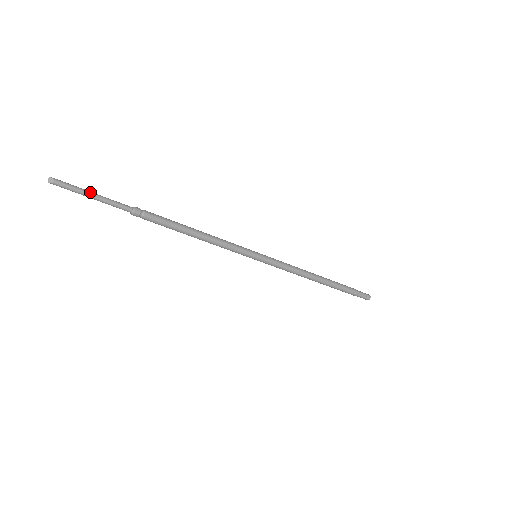
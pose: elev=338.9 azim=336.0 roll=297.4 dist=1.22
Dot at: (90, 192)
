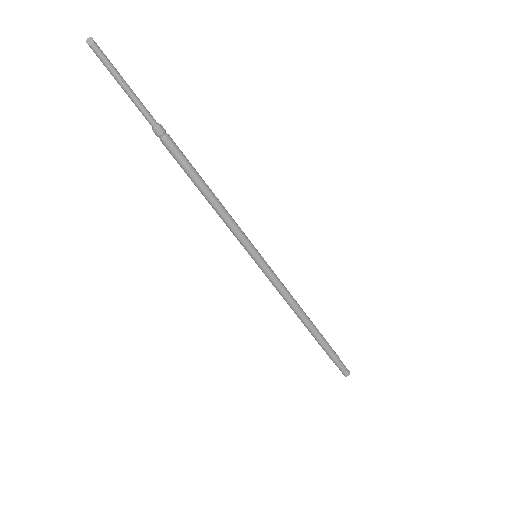
Dot at: (123, 79)
